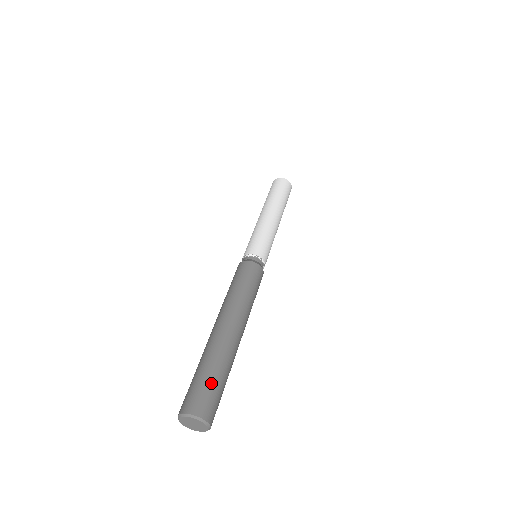
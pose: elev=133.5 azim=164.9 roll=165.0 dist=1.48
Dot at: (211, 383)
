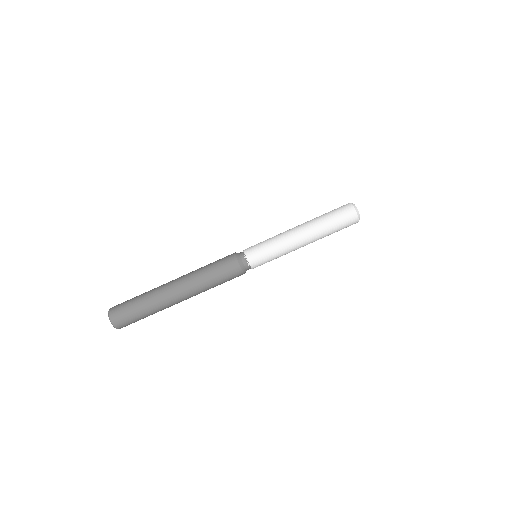
Dot at: (139, 319)
